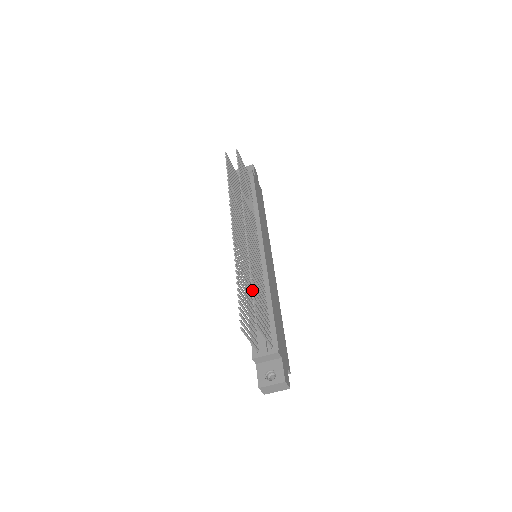
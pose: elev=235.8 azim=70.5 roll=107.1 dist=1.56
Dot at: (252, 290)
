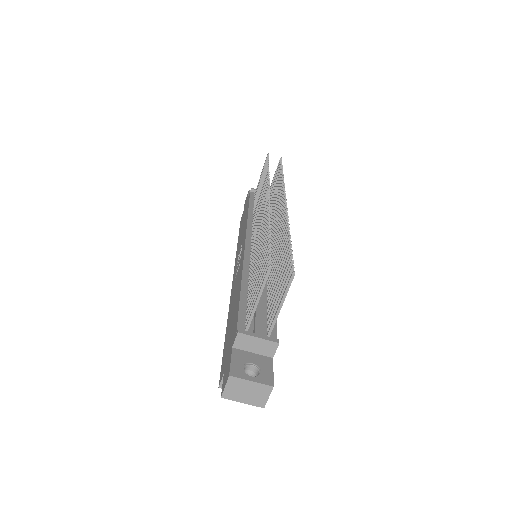
Dot at: (291, 244)
